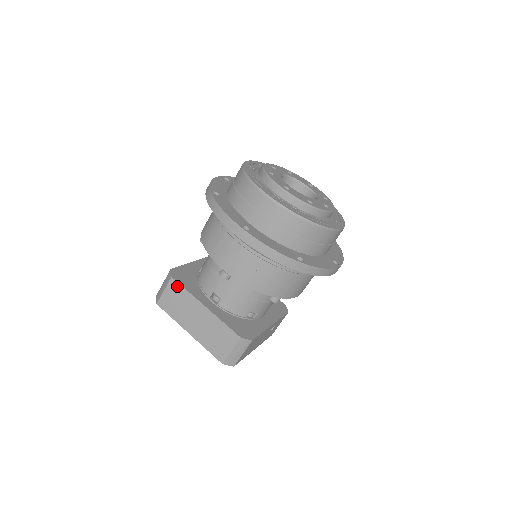
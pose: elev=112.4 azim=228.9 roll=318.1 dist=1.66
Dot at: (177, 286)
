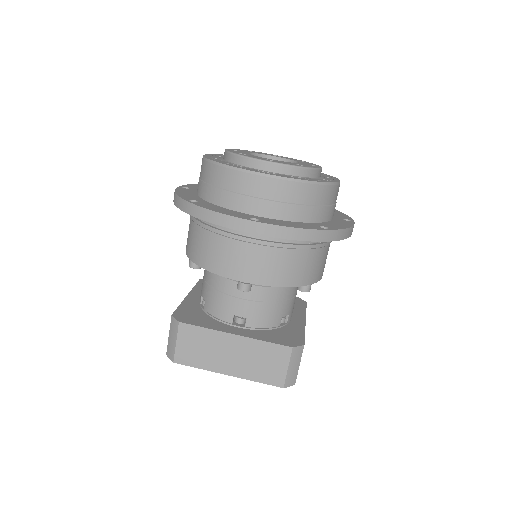
Dot at: (191, 329)
